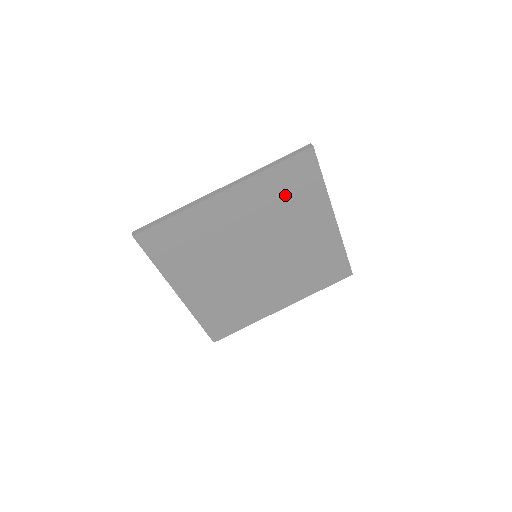
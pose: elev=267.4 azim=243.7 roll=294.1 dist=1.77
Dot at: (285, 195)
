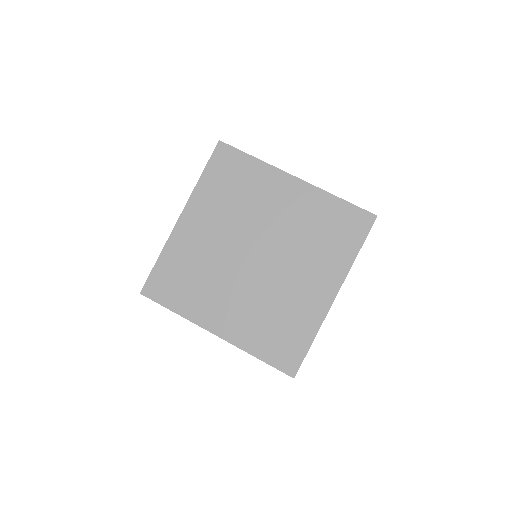
Dot at: (231, 188)
